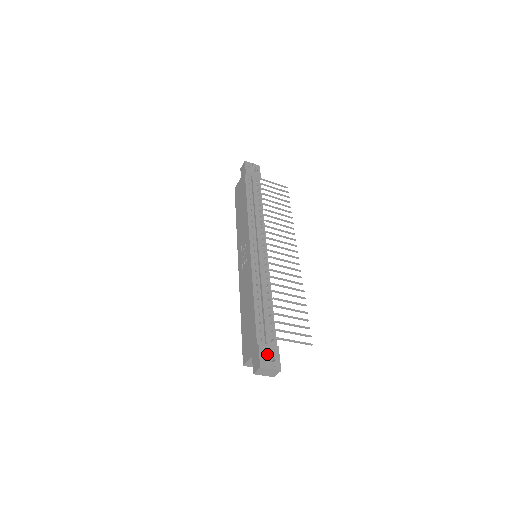
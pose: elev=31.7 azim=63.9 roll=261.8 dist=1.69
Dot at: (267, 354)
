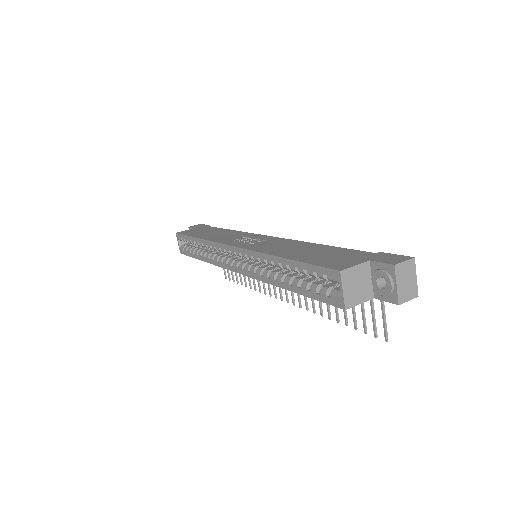
Dot at: occluded
